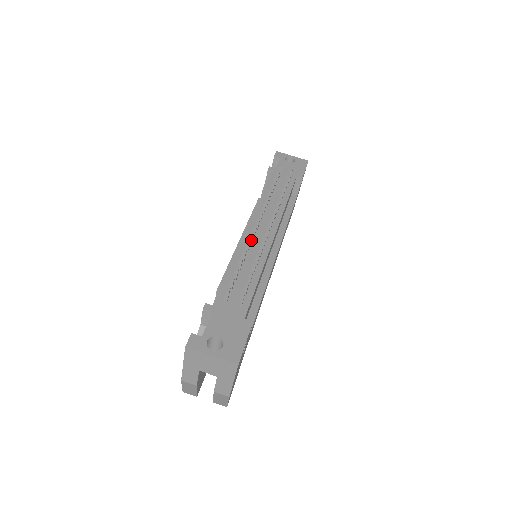
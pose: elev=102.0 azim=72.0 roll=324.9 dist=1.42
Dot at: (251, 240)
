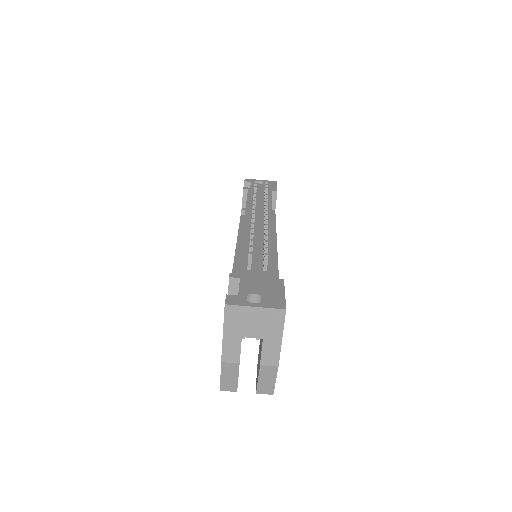
Dot at: occluded
